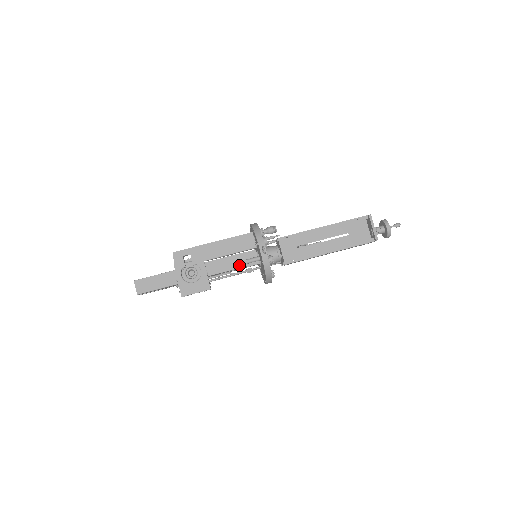
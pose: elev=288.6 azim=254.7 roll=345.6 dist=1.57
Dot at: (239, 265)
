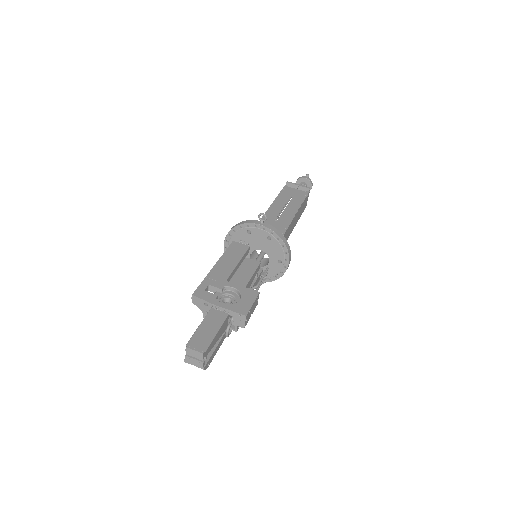
Dot at: (254, 266)
